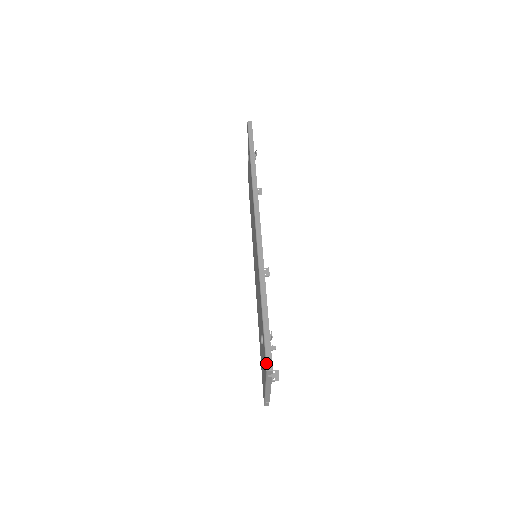
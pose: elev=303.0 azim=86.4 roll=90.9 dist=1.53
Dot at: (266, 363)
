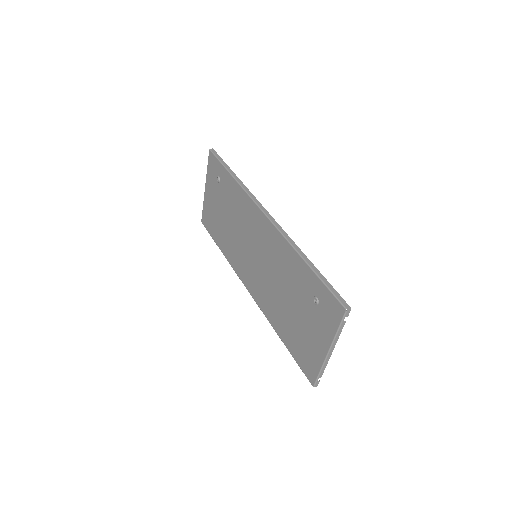
Dot at: (342, 305)
